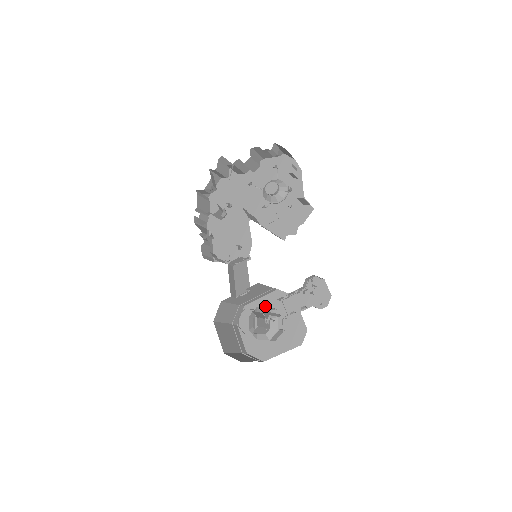
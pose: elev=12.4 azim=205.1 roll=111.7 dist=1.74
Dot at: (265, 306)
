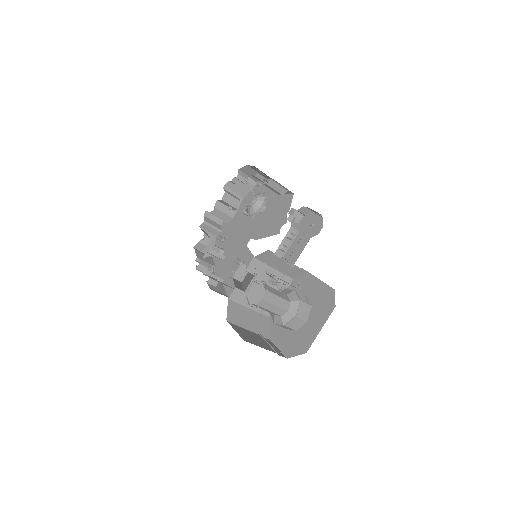
Dot at: (268, 271)
